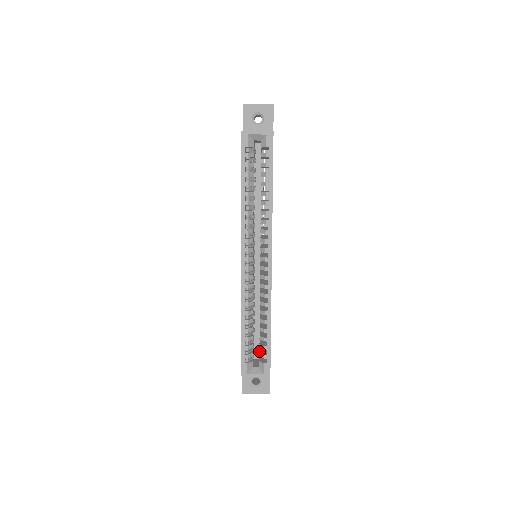
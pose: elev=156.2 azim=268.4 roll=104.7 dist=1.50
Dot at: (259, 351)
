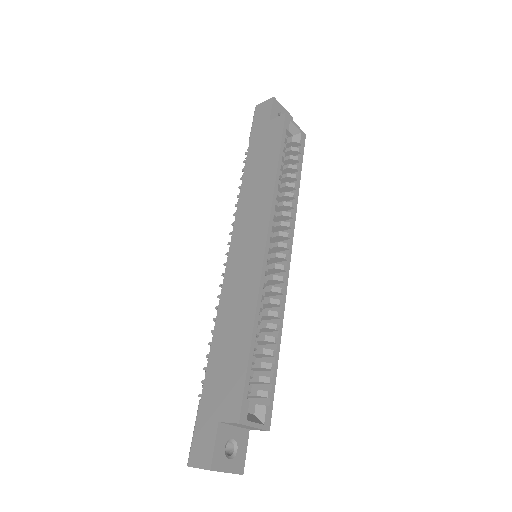
Dot at: (253, 389)
